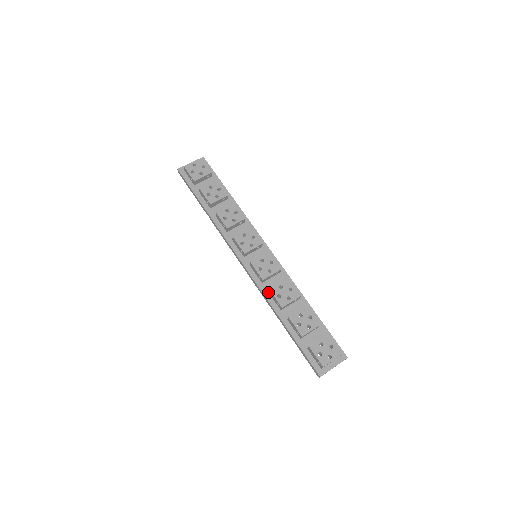
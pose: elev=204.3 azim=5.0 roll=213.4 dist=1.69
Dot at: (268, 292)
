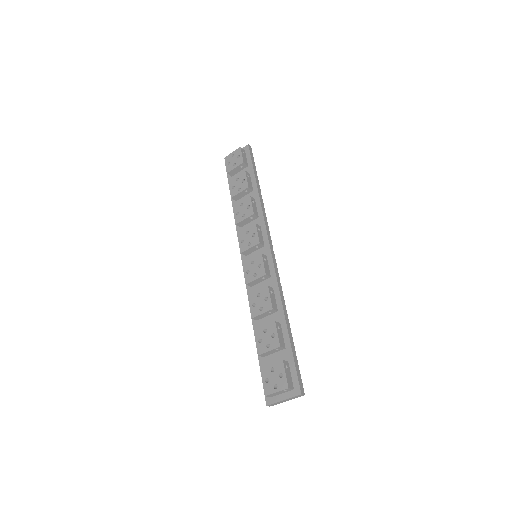
Dot at: occluded
